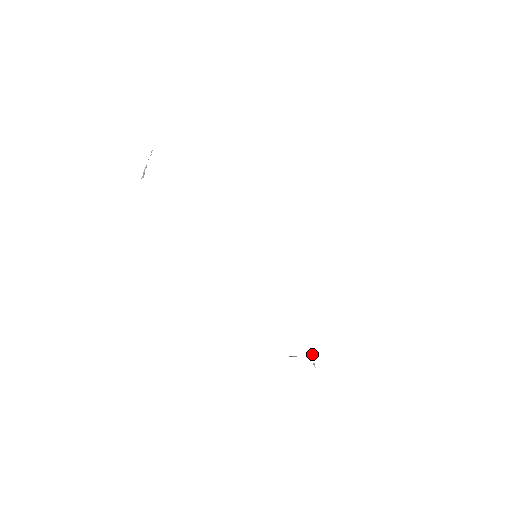
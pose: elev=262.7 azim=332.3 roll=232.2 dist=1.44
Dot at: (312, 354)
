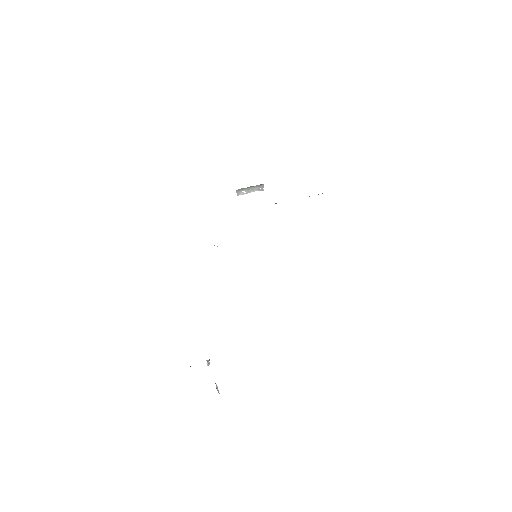
Dot at: (208, 364)
